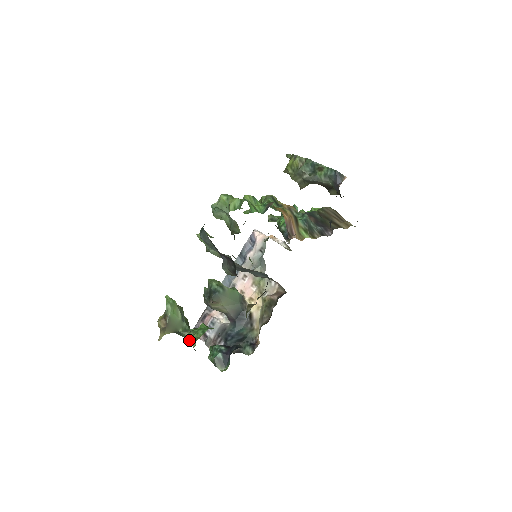
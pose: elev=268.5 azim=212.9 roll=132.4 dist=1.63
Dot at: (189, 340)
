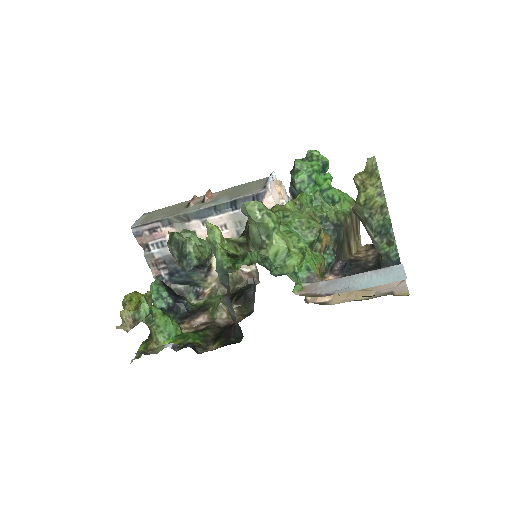
Dot at: (148, 326)
